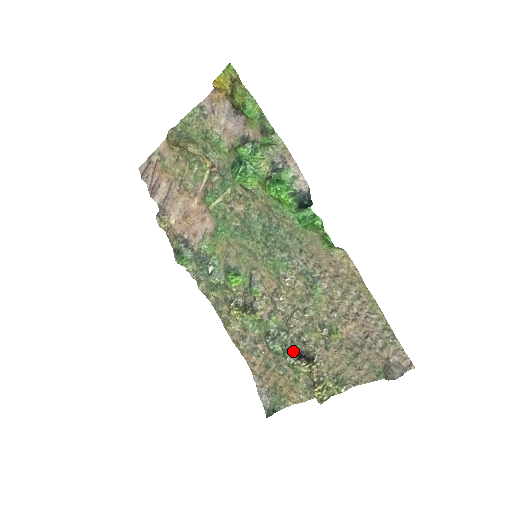
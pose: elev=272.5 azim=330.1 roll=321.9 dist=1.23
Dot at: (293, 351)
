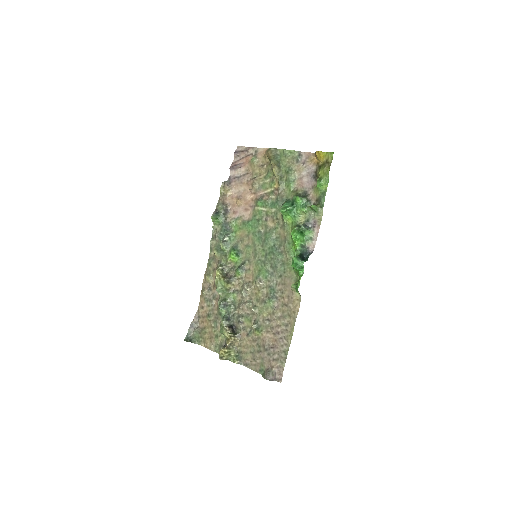
Dot at: (230, 320)
